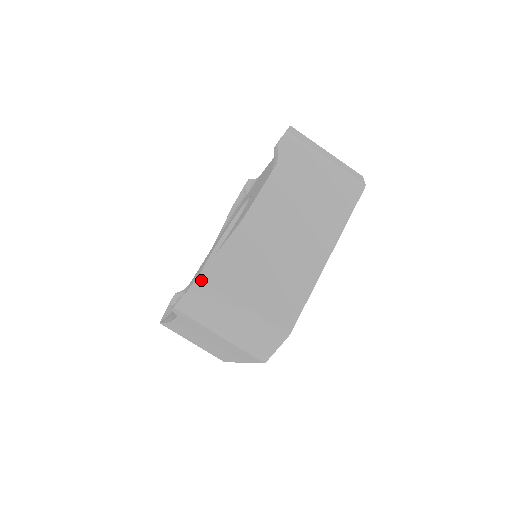
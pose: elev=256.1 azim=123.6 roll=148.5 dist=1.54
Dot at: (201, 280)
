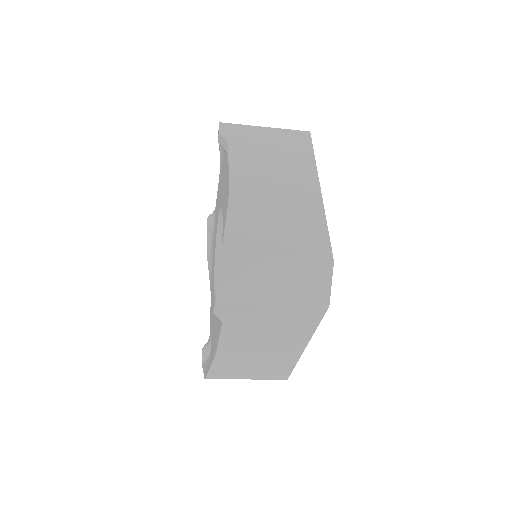
Dot at: occluded
